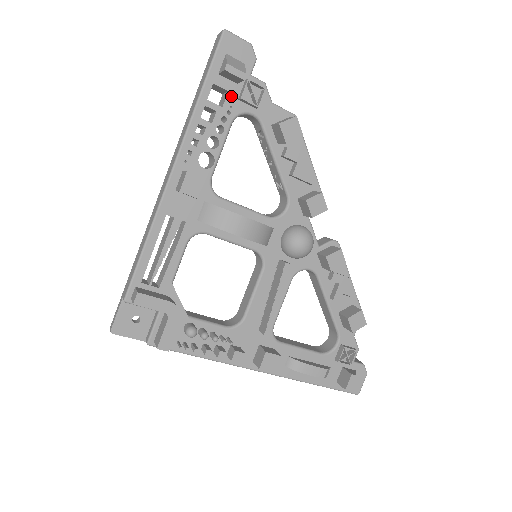
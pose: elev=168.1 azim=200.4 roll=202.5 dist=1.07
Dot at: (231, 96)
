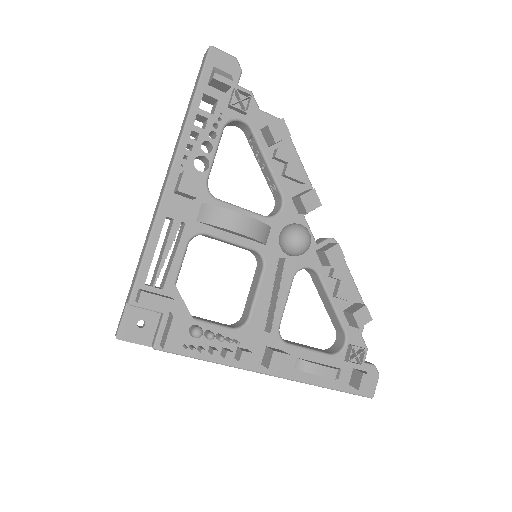
Dot at: (221, 104)
